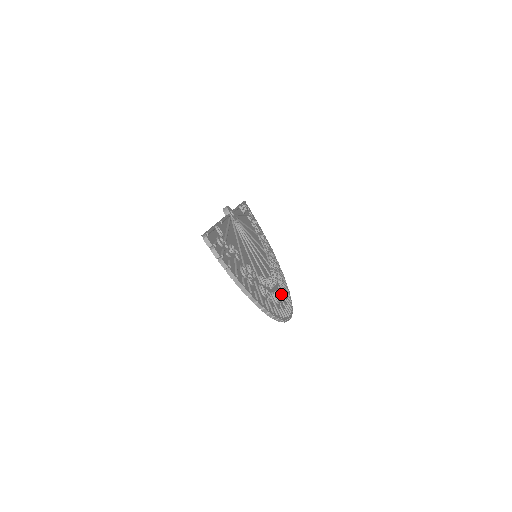
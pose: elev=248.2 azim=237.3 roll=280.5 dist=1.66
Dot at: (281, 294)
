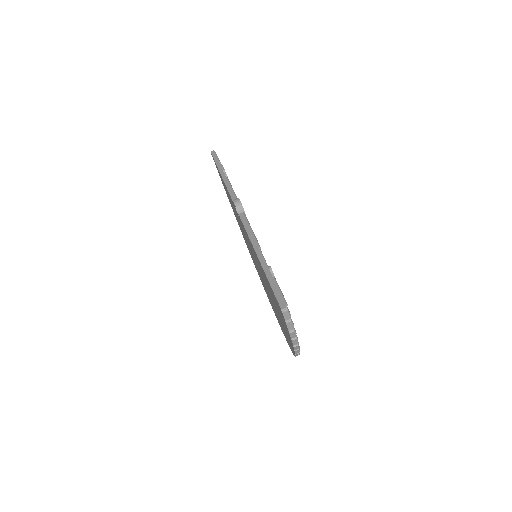
Dot at: occluded
